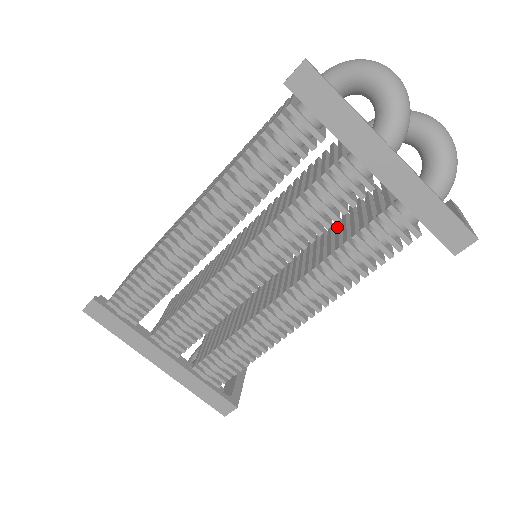
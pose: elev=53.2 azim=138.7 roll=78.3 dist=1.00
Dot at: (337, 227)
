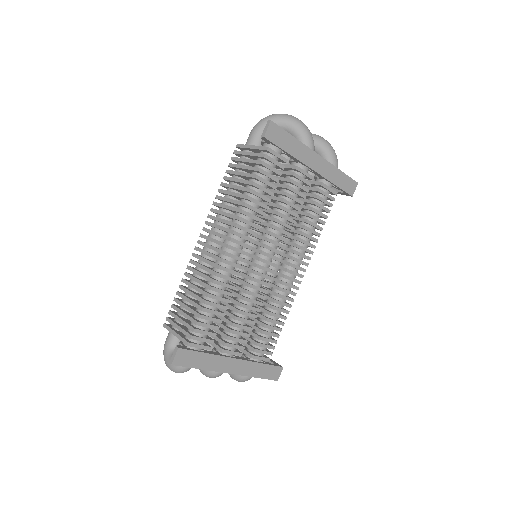
Dot at: occluded
